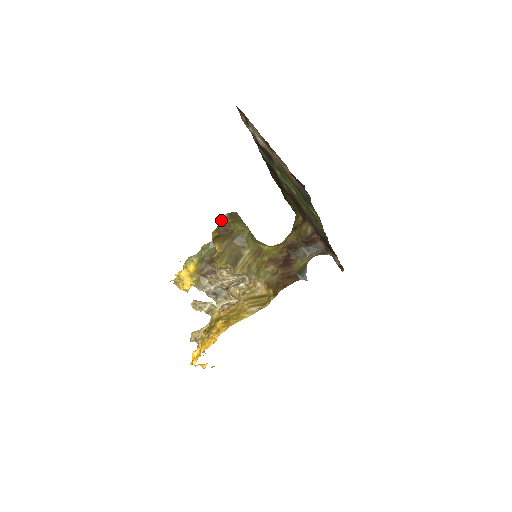
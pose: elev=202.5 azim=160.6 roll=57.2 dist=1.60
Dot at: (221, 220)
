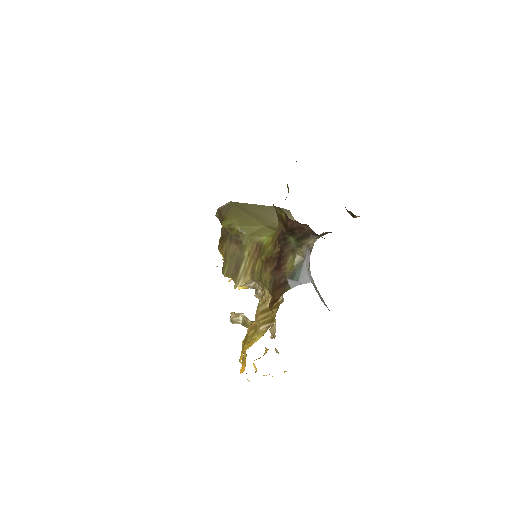
Dot at: (218, 218)
